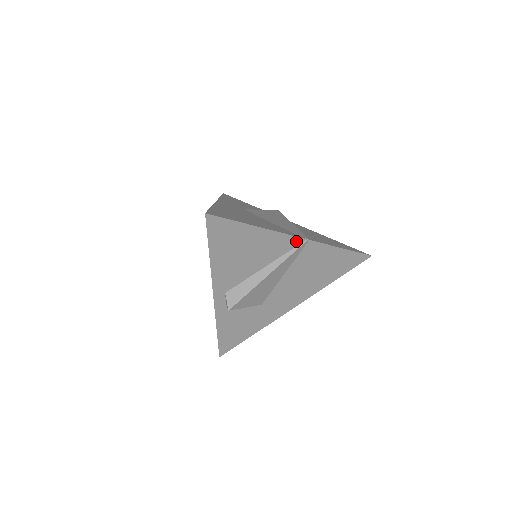
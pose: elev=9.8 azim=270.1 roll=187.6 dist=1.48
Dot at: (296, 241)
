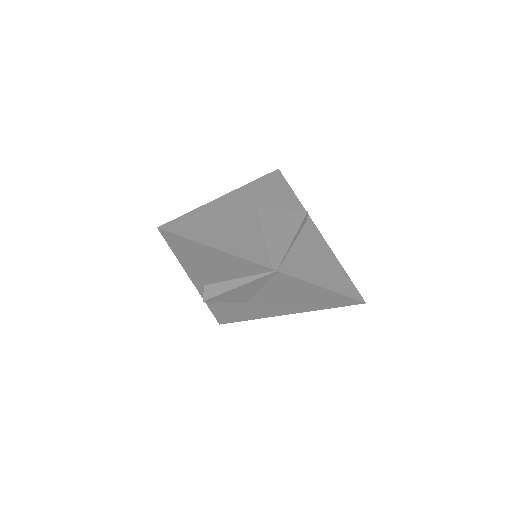
Dot at: (263, 268)
